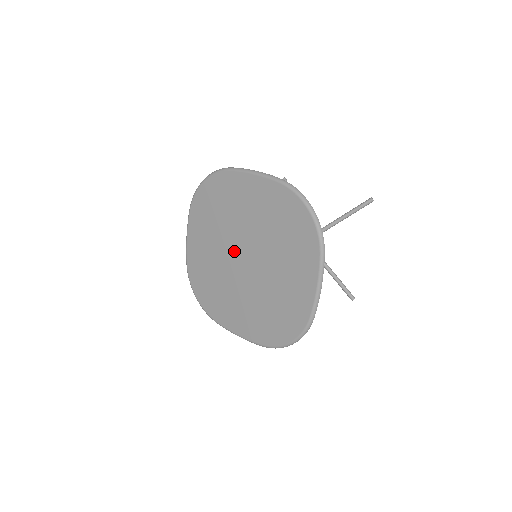
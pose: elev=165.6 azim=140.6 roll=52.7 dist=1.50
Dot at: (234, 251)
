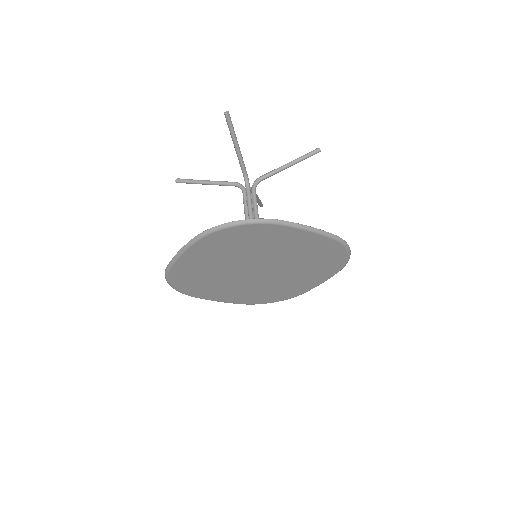
Dot at: (248, 267)
